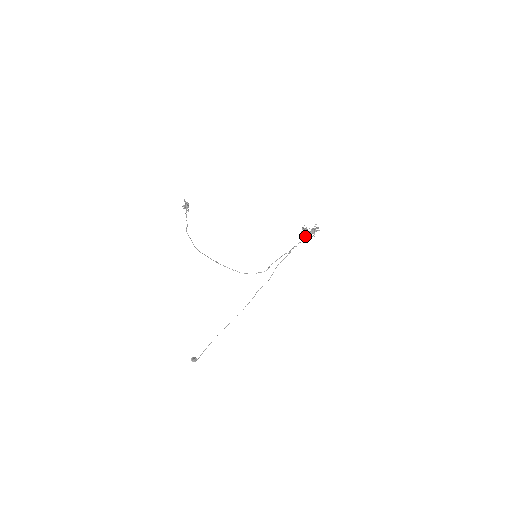
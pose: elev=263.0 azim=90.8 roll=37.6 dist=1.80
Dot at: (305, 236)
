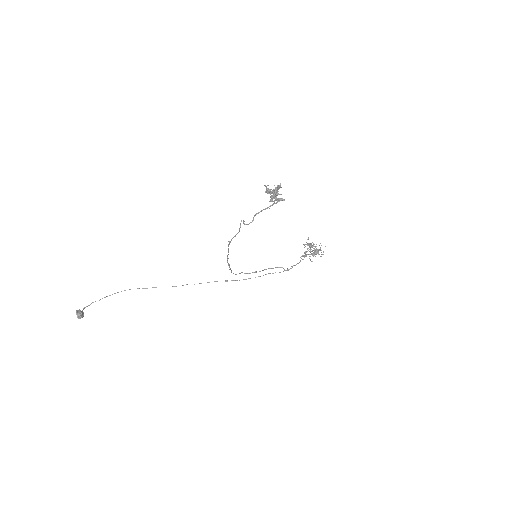
Dot at: occluded
